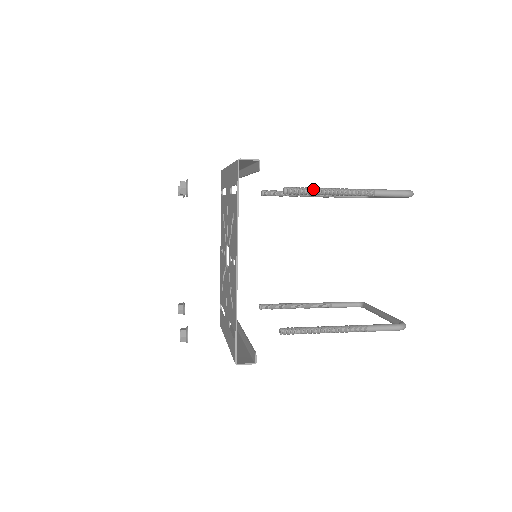
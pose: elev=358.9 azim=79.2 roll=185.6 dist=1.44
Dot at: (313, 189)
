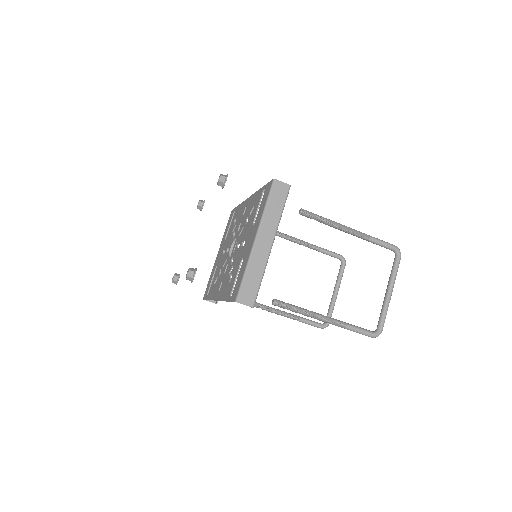
Dot at: (281, 234)
